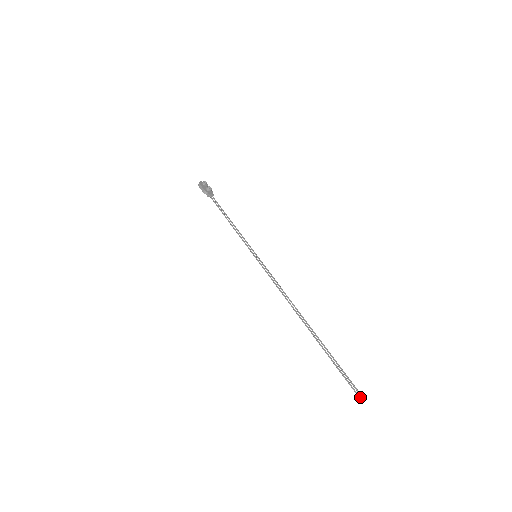
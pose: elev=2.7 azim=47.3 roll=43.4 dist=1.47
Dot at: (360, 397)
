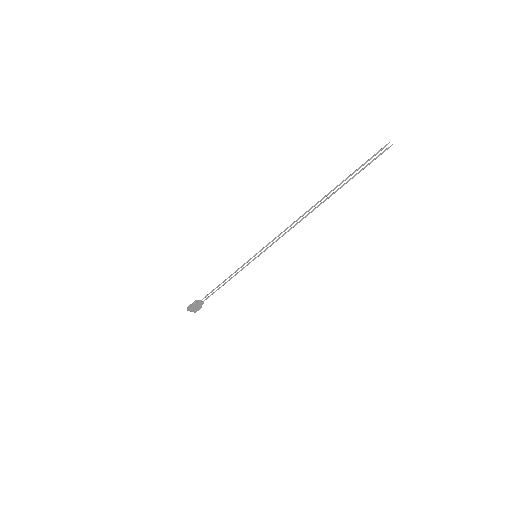
Dot at: (385, 145)
